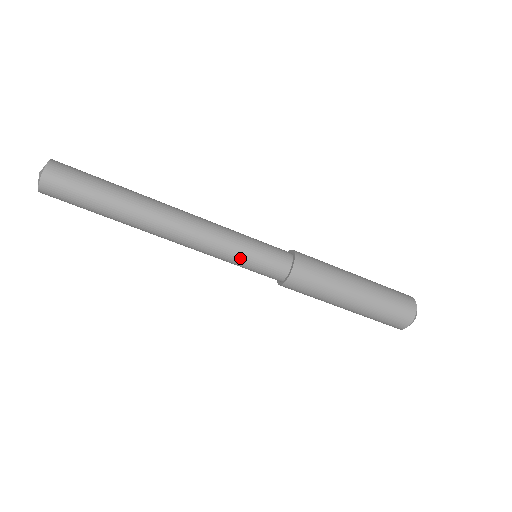
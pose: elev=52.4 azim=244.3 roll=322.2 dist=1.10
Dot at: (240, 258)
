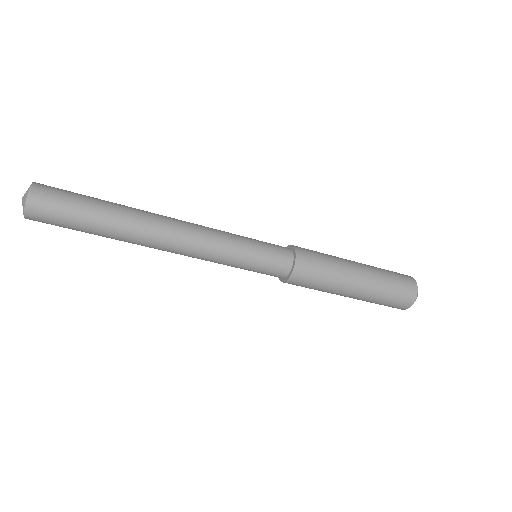
Dot at: (244, 252)
